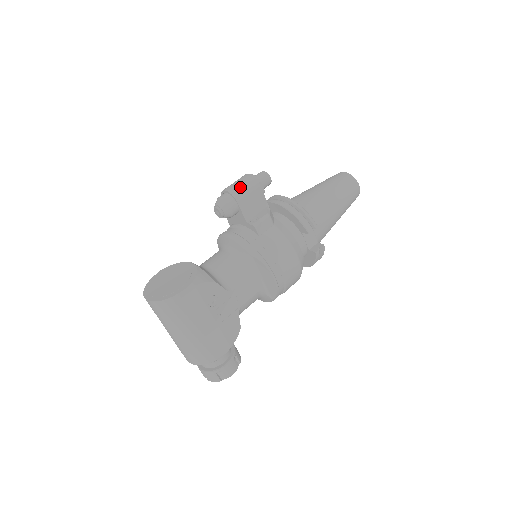
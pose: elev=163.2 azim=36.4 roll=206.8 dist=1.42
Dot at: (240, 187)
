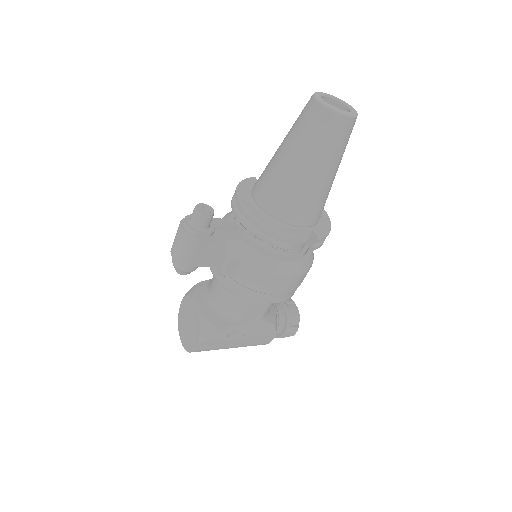
Dot at: (180, 251)
